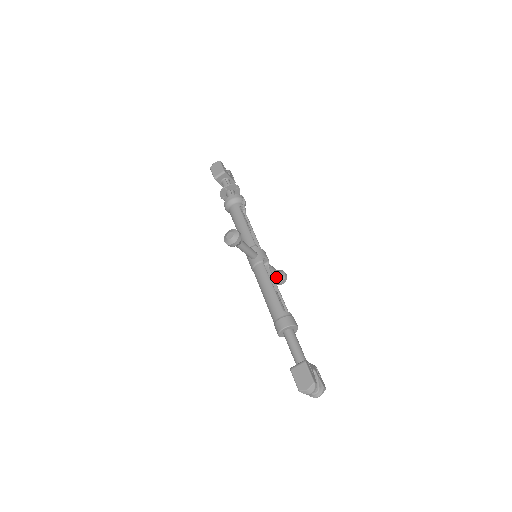
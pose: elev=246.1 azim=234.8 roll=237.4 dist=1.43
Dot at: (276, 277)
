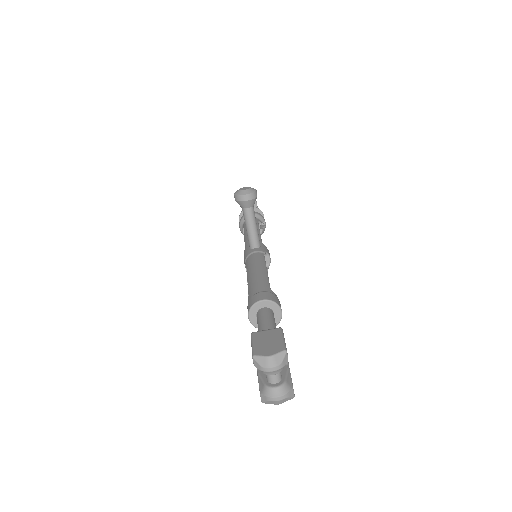
Dot at: occluded
